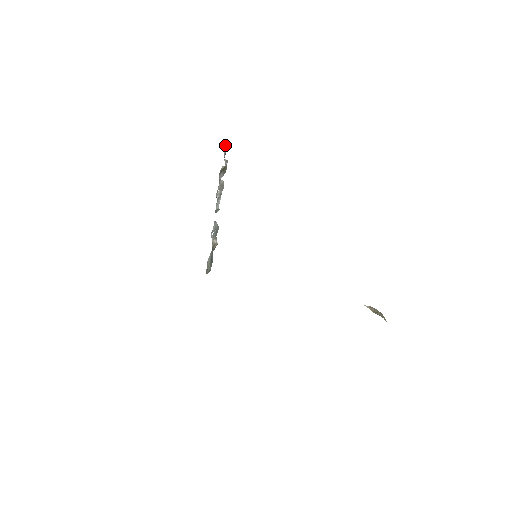
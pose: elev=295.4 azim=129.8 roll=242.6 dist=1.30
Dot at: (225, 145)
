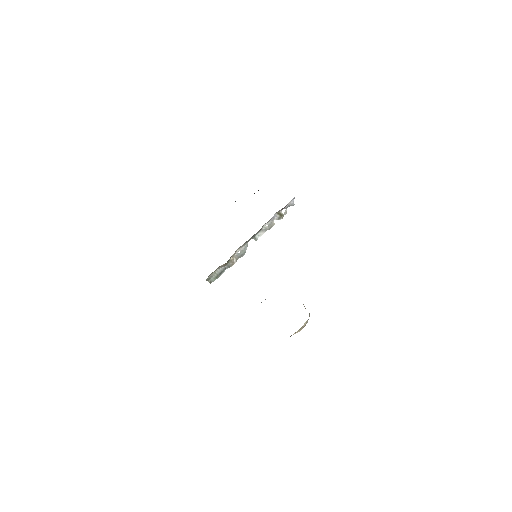
Dot at: occluded
